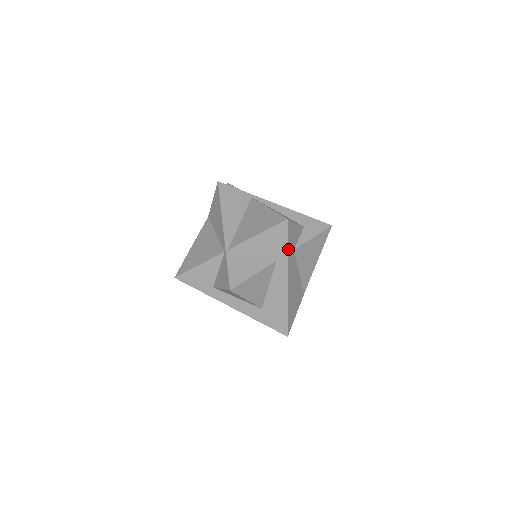
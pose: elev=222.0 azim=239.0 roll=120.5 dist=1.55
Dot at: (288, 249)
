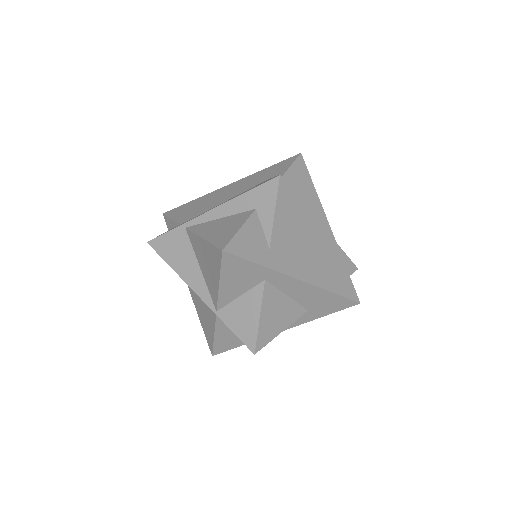
Dot at: (260, 264)
